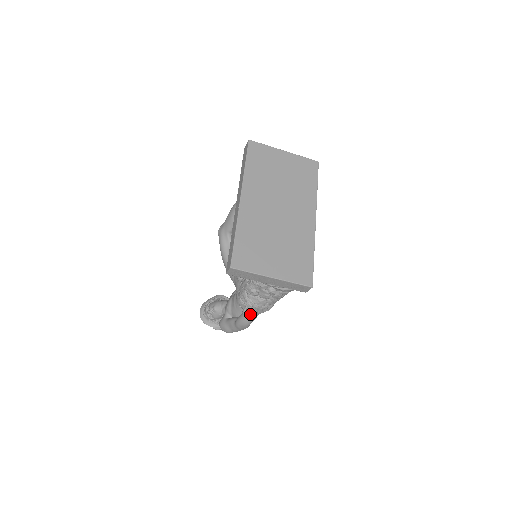
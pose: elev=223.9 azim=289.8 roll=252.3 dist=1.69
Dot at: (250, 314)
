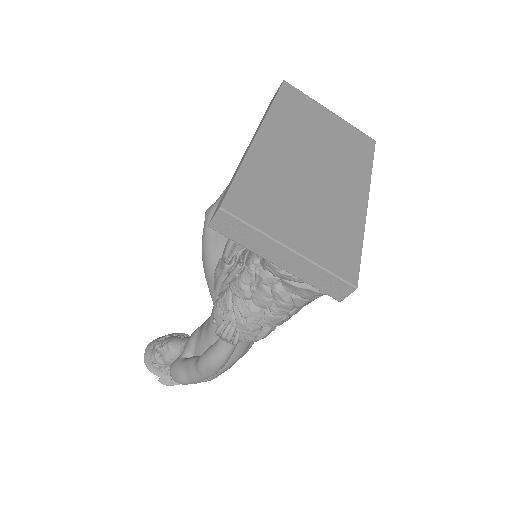
Dot at: (228, 335)
